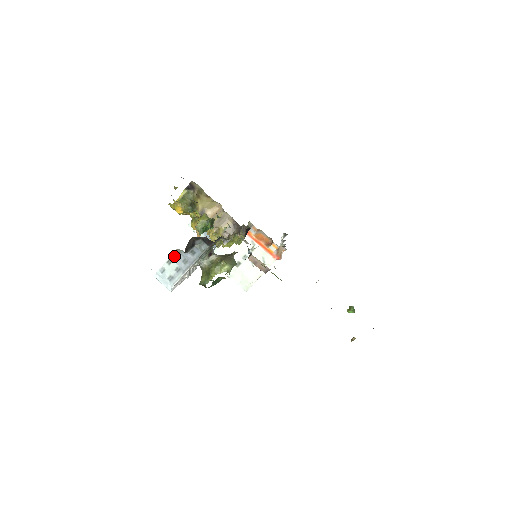
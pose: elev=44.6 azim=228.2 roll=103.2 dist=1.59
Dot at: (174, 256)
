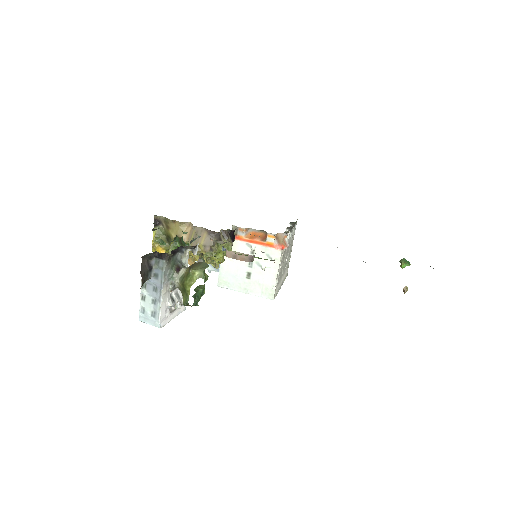
Dot at: (143, 289)
